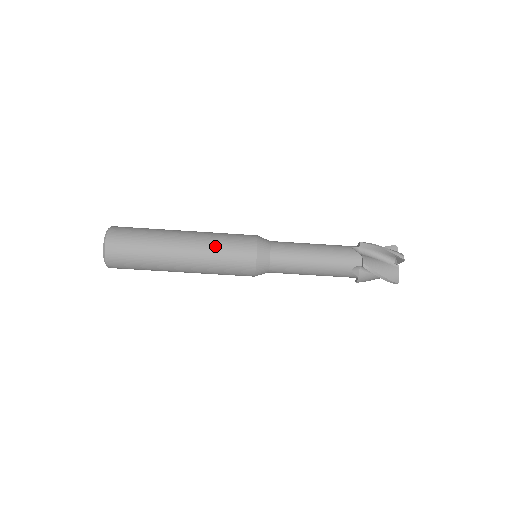
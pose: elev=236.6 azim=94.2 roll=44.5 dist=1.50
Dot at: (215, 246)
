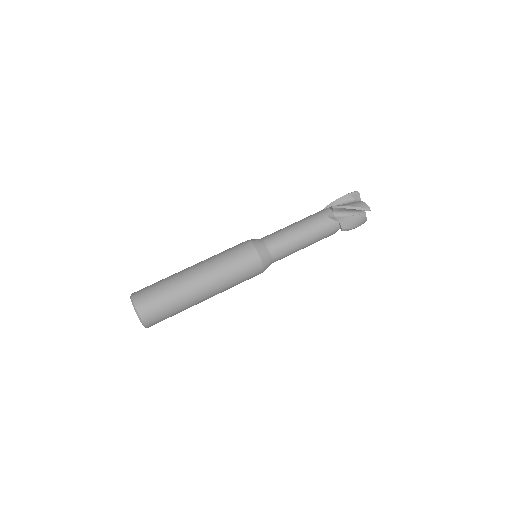
Dot at: (218, 255)
